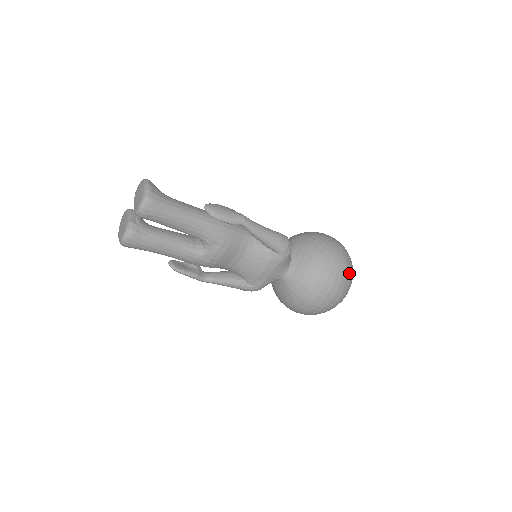
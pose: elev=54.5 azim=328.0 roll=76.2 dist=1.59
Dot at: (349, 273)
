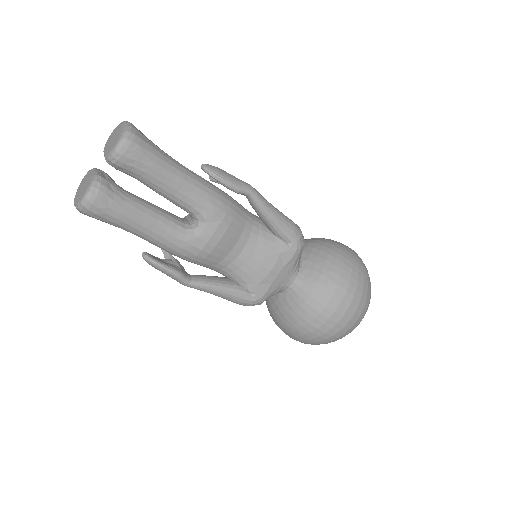
Dot at: (369, 281)
